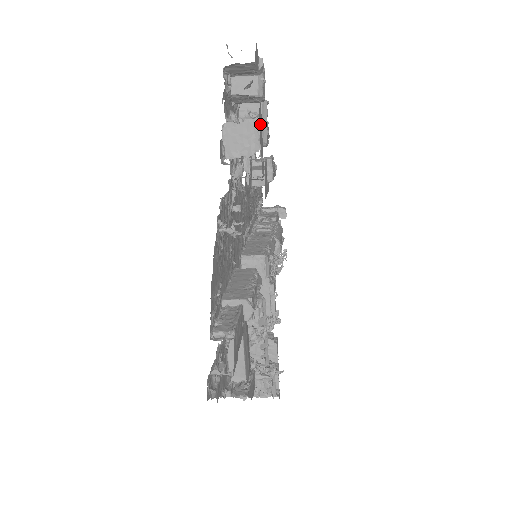
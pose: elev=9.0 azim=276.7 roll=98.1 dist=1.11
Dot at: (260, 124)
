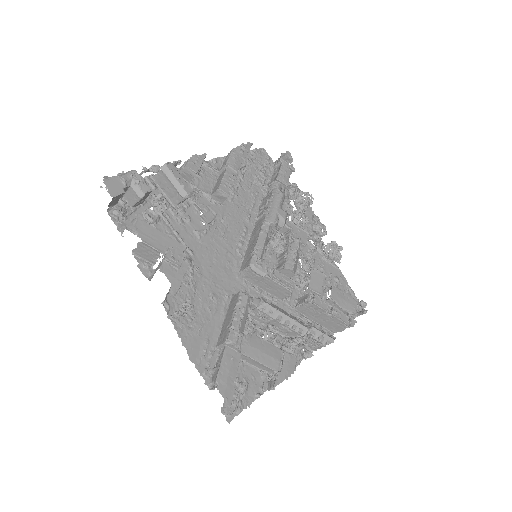
Dot at: (148, 233)
